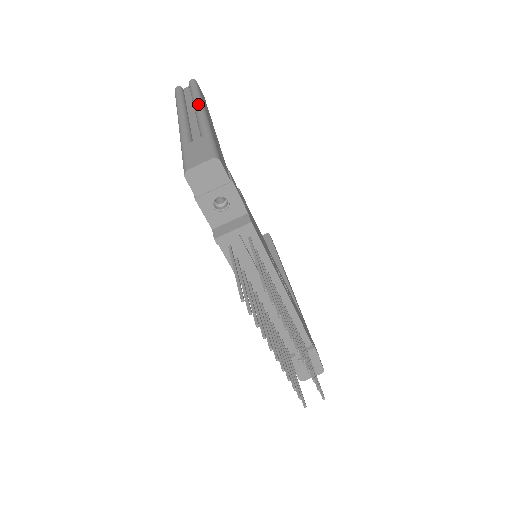
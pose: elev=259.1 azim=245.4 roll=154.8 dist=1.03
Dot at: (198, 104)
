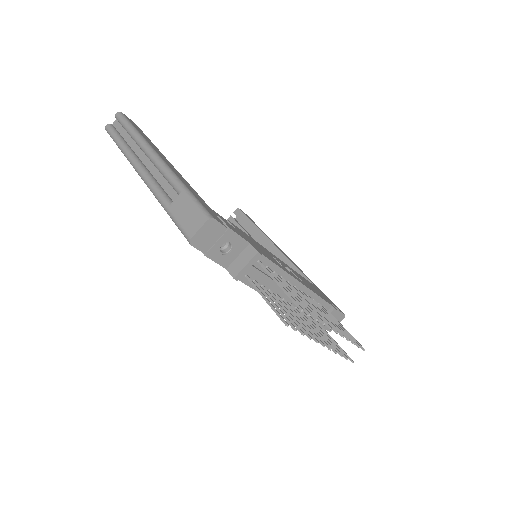
Dot at: (147, 149)
